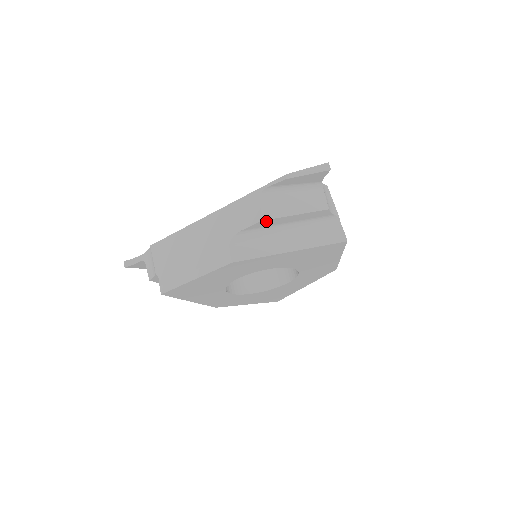
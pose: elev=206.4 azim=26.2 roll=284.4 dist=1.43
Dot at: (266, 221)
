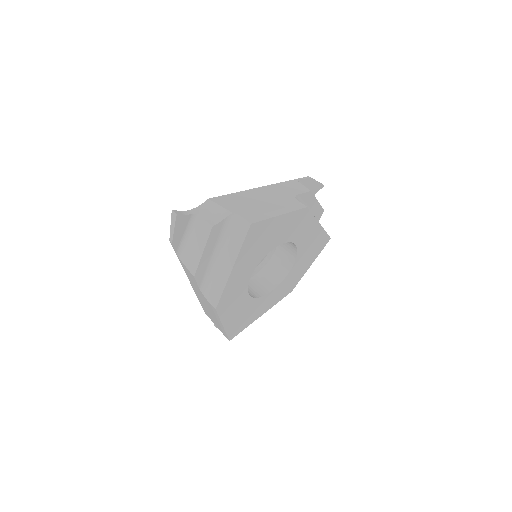
Dot at: (197, 273)
